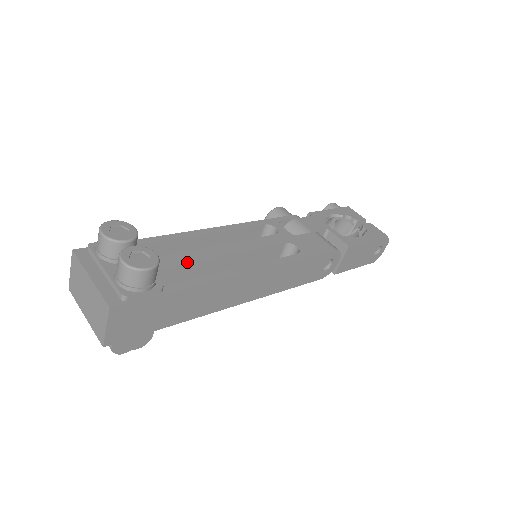
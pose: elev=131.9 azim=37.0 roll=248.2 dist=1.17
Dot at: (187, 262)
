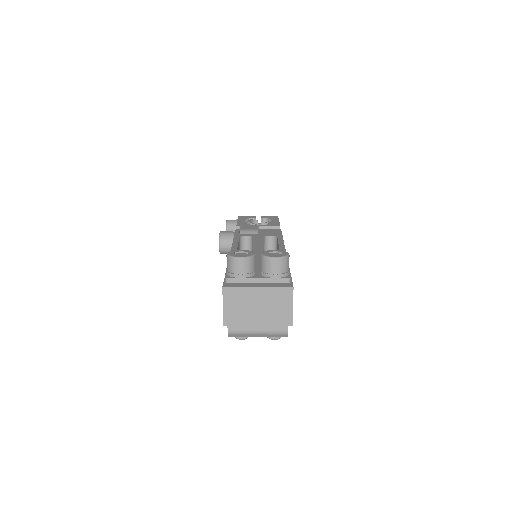
Dot at: occluded
